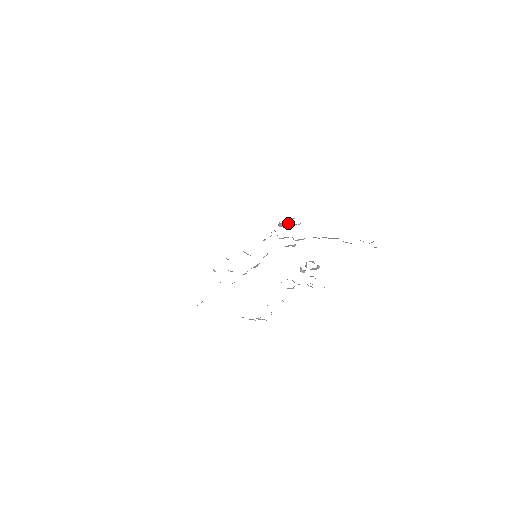
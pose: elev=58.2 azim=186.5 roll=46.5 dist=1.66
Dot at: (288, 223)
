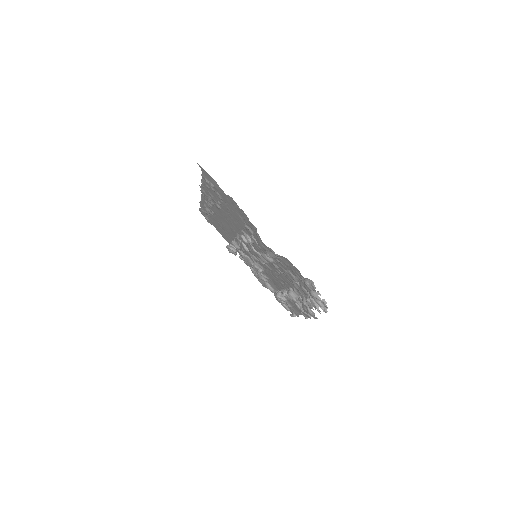
Dot at: (237, 251)
